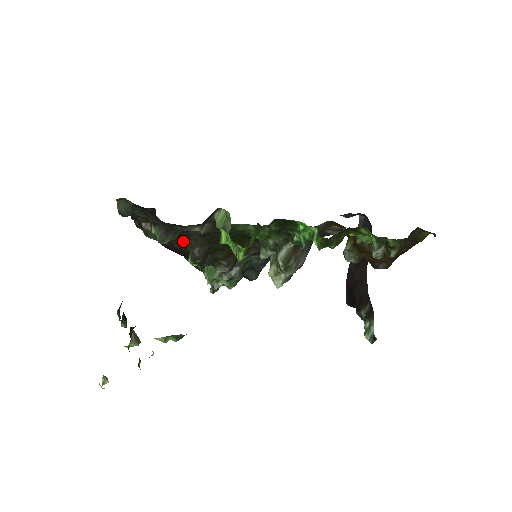
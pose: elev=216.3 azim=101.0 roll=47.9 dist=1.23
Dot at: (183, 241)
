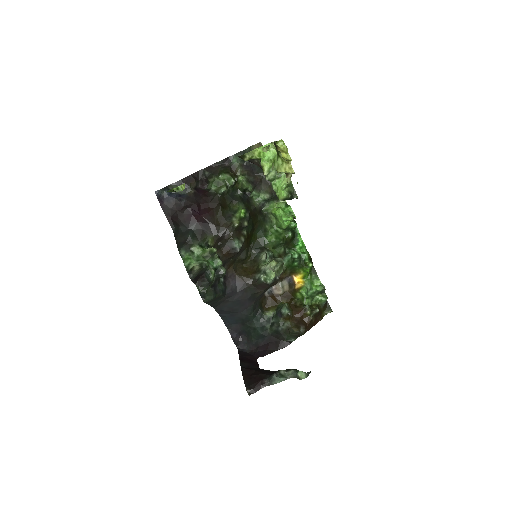
Dot at: (228, 207)
